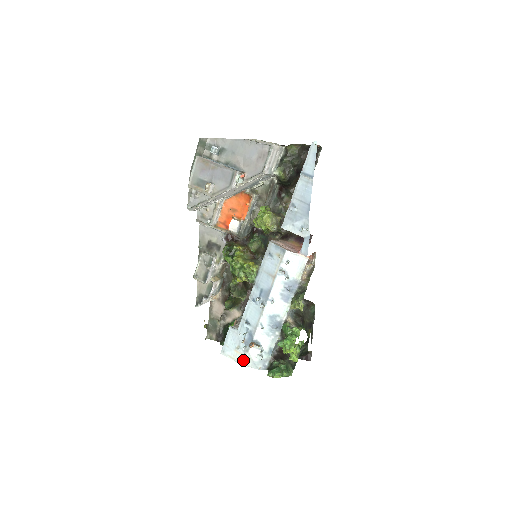
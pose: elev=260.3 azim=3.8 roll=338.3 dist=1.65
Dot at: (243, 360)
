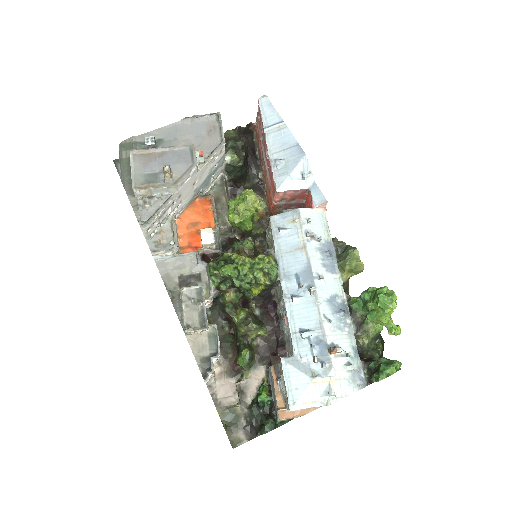
Dot at: (331, 390)
